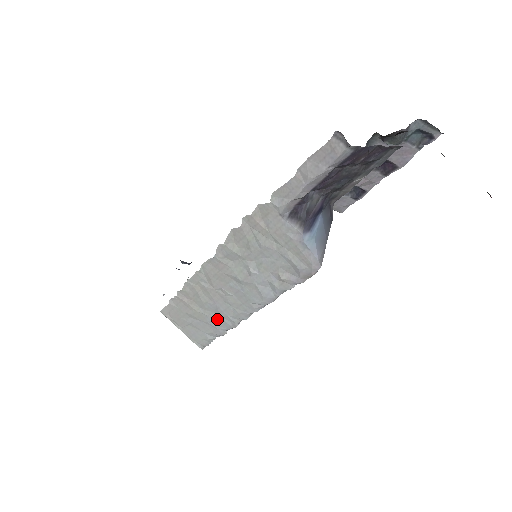
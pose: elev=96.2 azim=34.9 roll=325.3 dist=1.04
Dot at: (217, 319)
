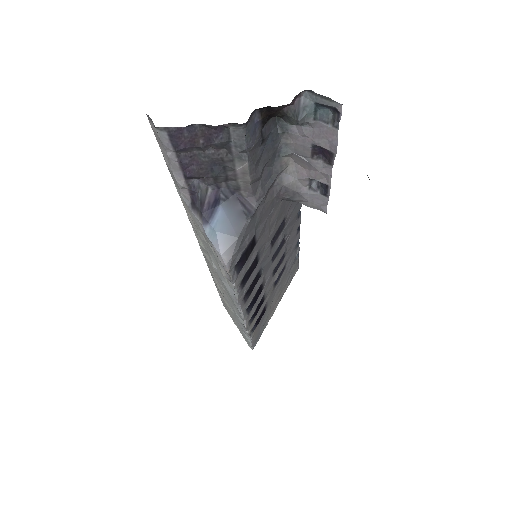
Dot at: (236, 317)
